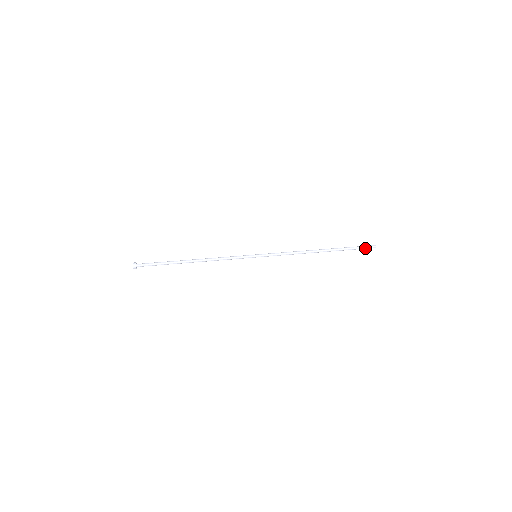
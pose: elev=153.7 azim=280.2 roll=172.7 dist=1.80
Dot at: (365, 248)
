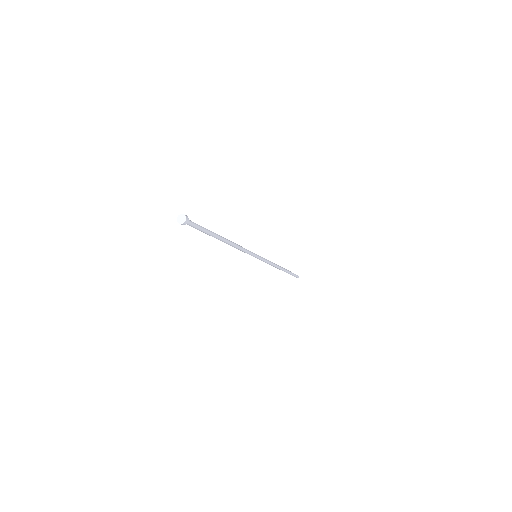
Dot at: (295, 275)
